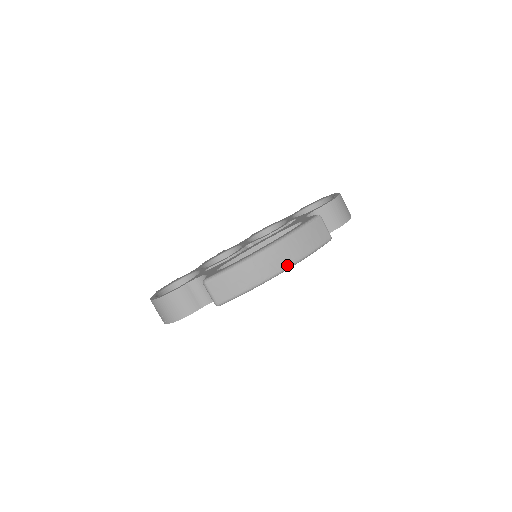
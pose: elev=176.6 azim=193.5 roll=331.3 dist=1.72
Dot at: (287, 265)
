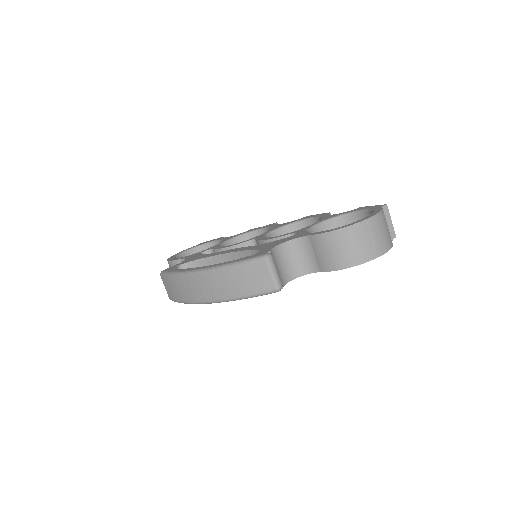
Dot at: (212, 299)
